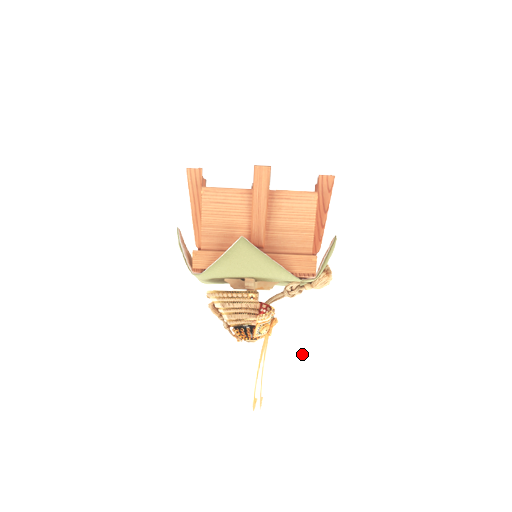
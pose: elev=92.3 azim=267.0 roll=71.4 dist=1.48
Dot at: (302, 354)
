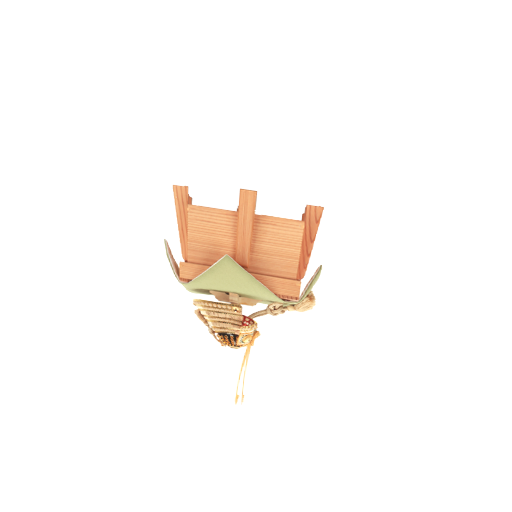
Dot at: (282, 366)
